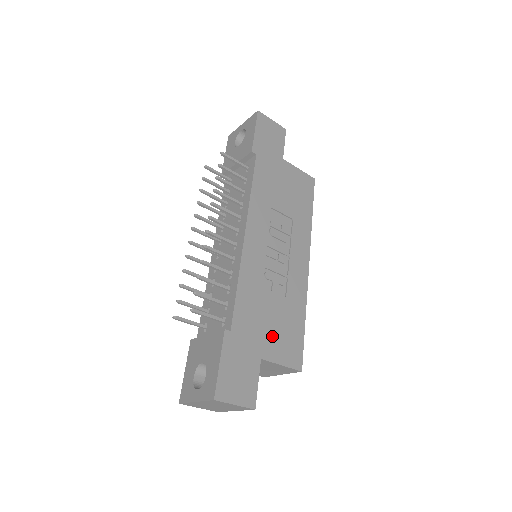
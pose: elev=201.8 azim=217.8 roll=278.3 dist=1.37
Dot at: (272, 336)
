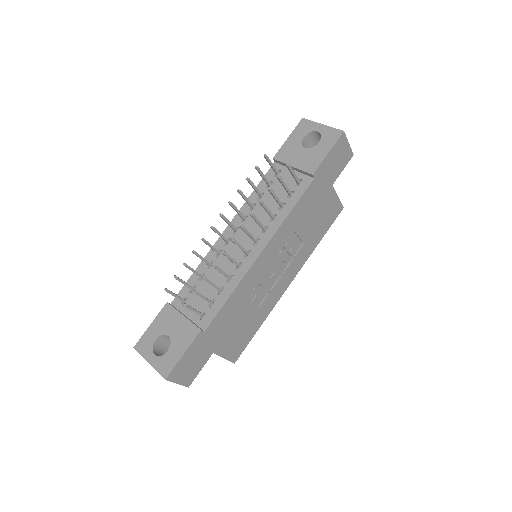
Dot at: (231, 337)
